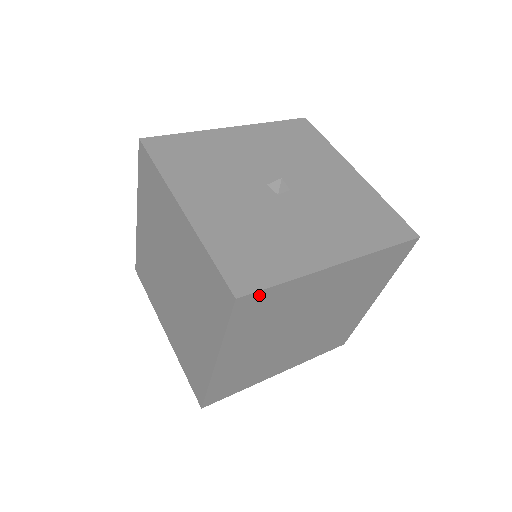
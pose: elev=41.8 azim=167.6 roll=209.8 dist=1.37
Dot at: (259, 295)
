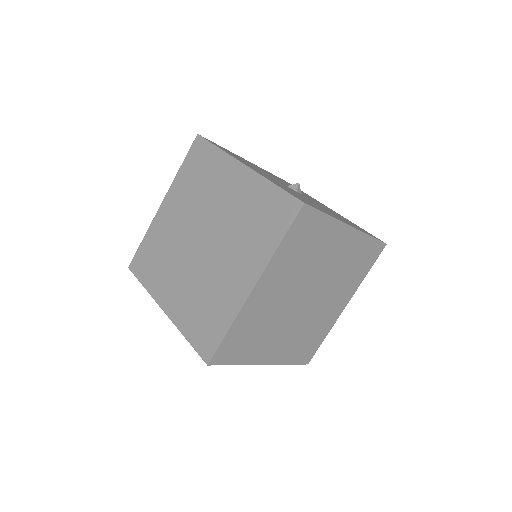
Dot at: (313, 214)
